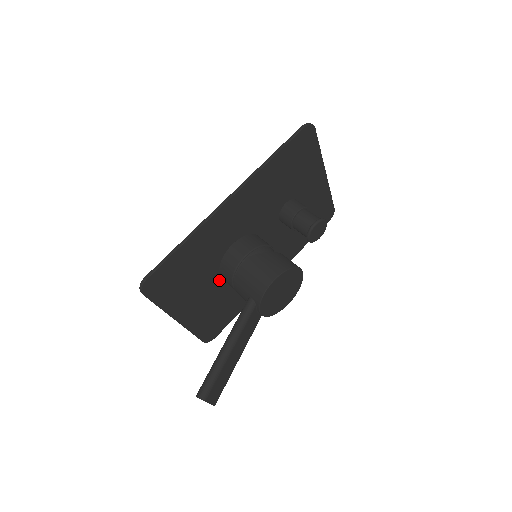
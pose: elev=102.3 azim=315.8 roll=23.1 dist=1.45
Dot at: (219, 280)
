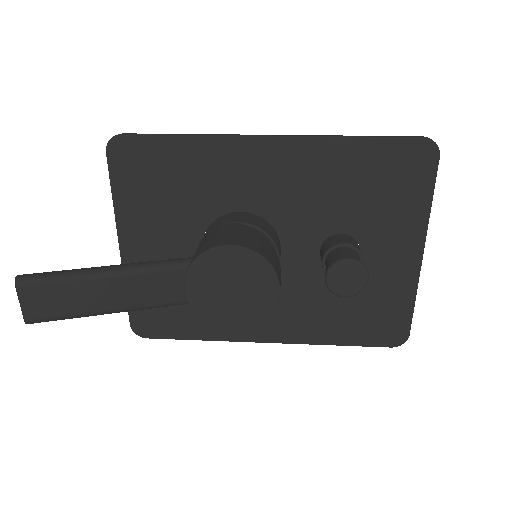
Dot at: occluded
